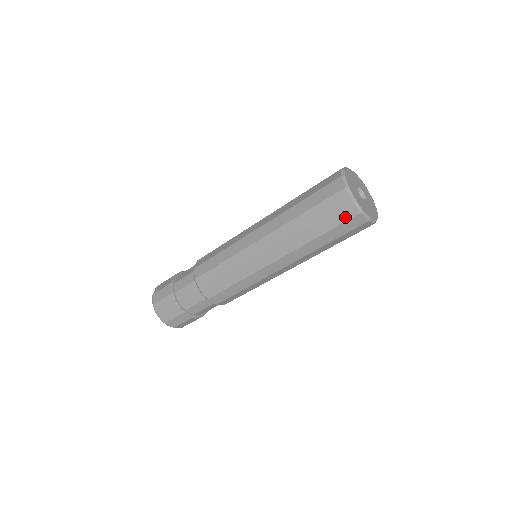
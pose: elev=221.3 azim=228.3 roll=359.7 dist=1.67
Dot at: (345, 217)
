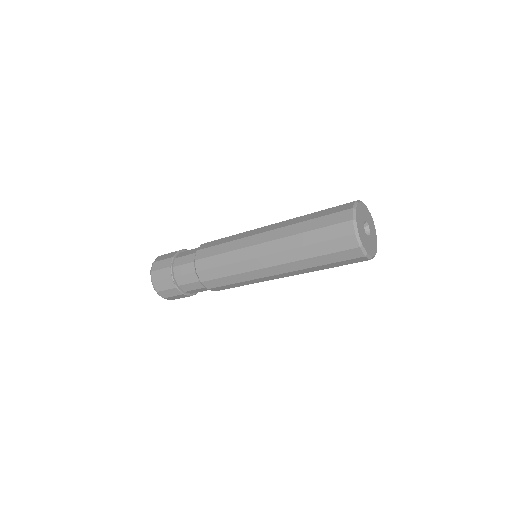
Dot at: (345, 246)
